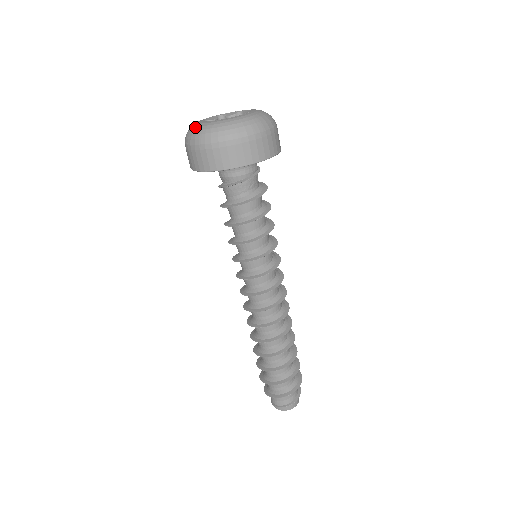
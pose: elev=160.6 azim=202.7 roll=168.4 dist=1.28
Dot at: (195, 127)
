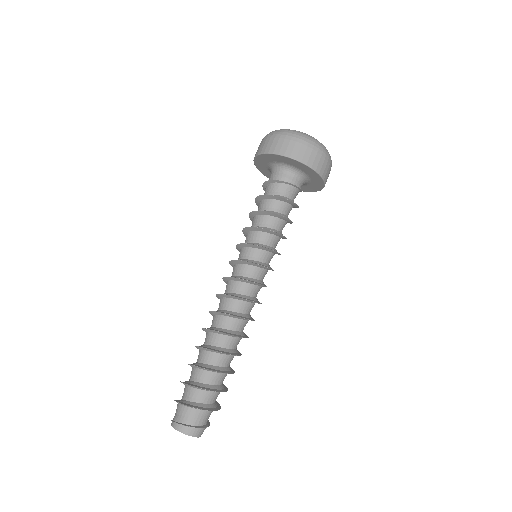
Dot at: occluded
